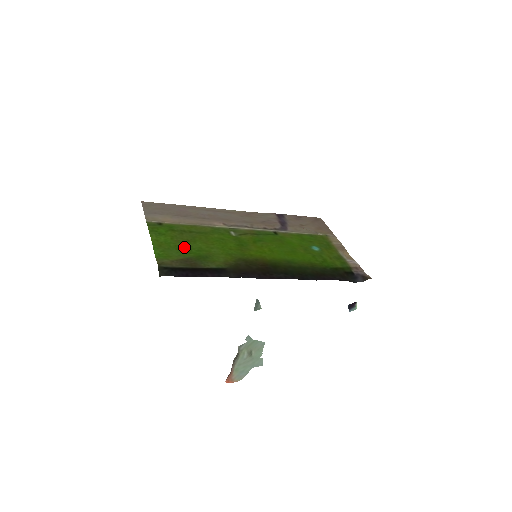
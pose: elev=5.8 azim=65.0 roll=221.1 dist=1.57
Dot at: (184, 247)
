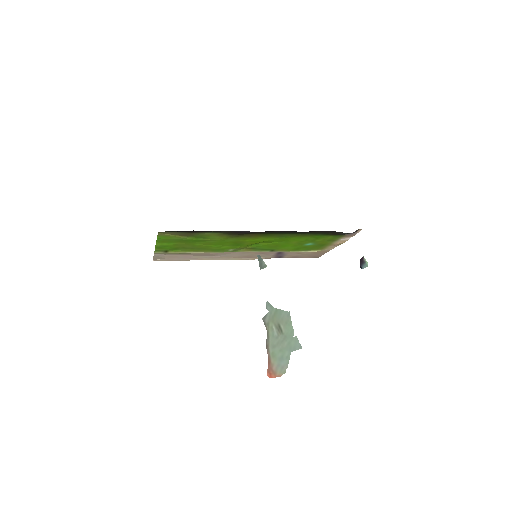
Dot at: (184, 242)
